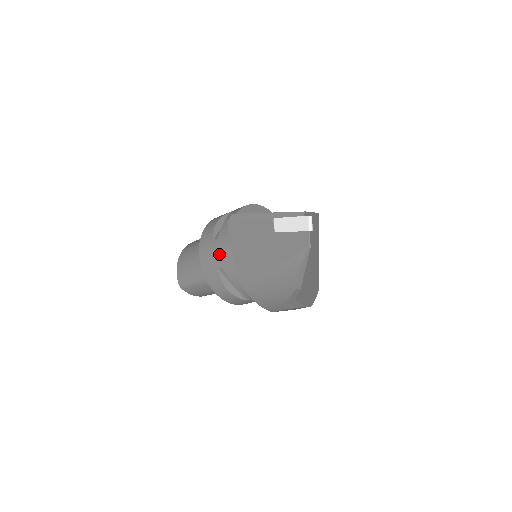
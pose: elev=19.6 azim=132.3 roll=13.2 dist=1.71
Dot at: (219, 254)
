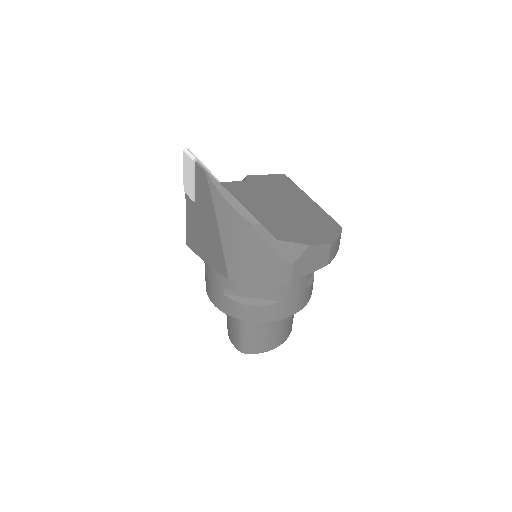
Dot at: (213, 281)
